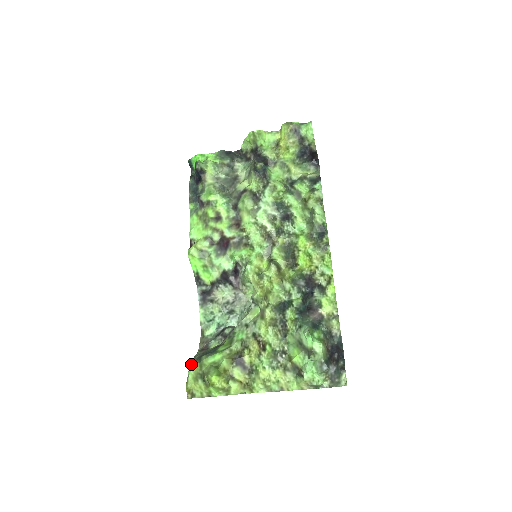
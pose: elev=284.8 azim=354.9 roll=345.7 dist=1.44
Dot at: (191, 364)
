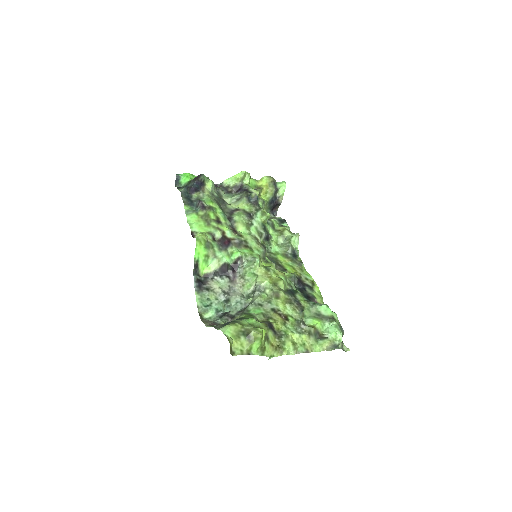
Dot at: (225, 326)
